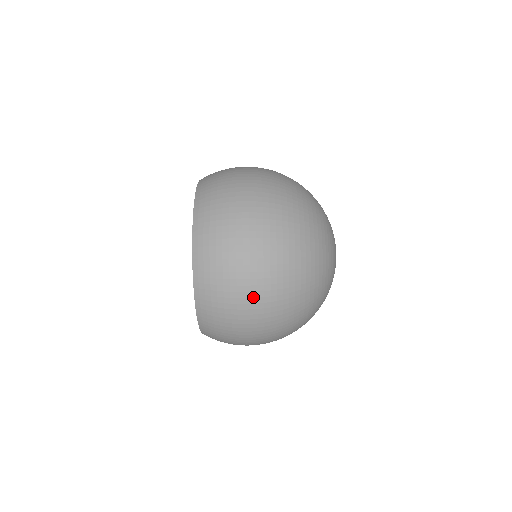
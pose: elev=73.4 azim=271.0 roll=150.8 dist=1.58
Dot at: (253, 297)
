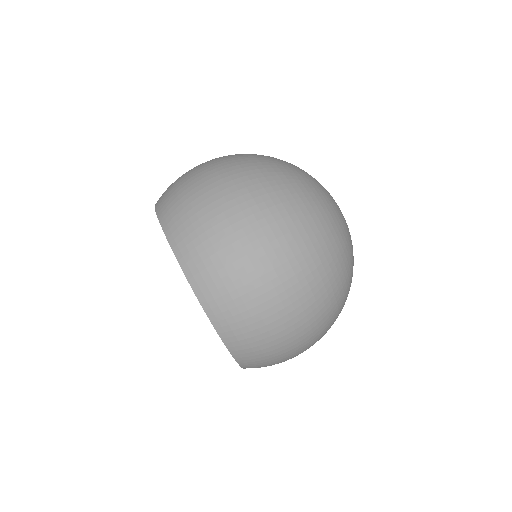
Dot at: (299, 332)
